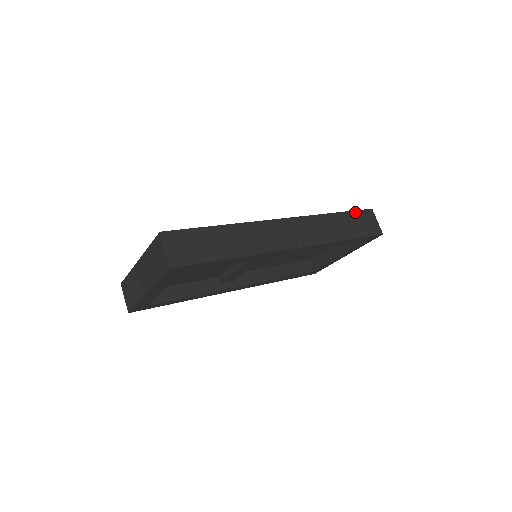
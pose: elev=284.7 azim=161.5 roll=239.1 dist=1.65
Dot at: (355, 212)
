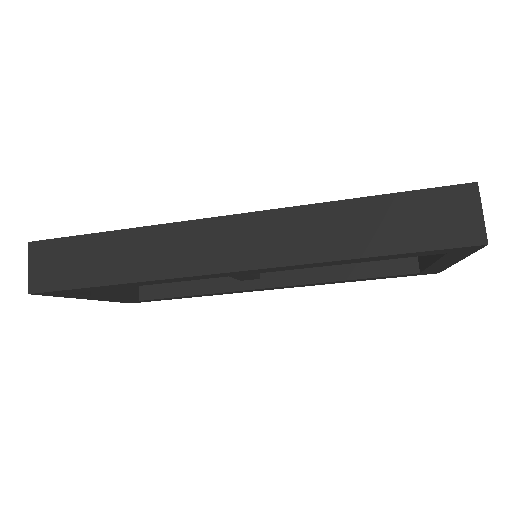
Dot at: (417, 193)
